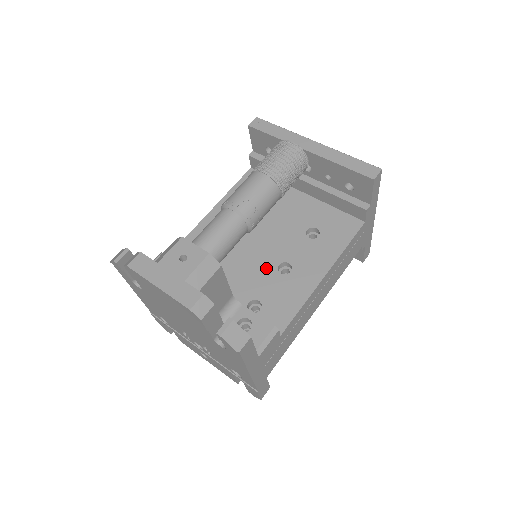
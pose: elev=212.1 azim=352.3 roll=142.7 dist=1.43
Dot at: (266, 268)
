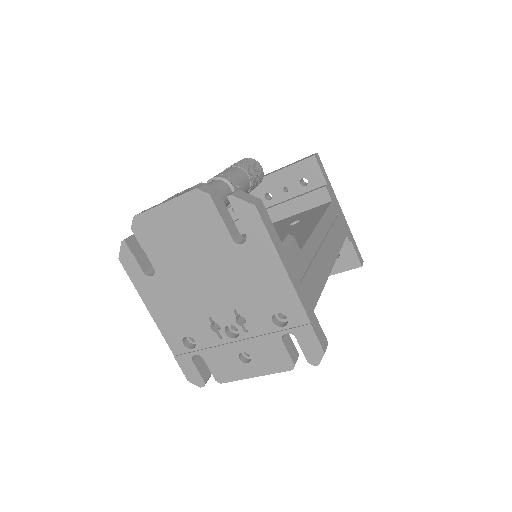
Dot at: occluded
